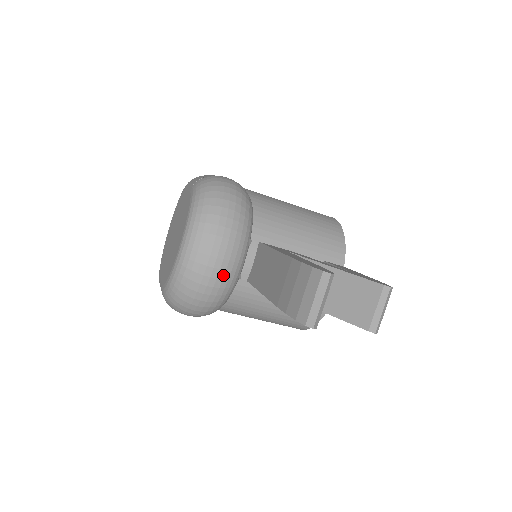
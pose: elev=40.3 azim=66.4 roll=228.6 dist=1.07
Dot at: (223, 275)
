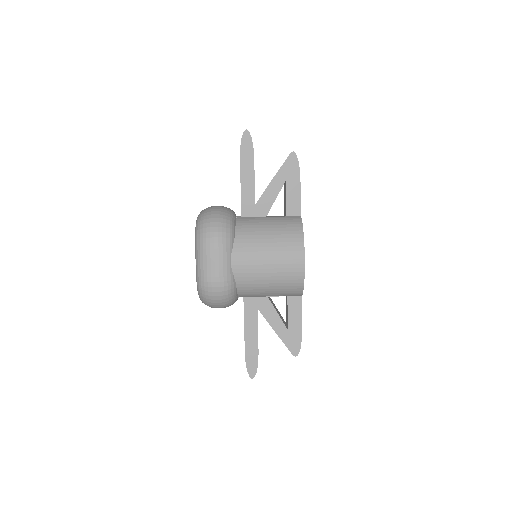
Dot at: (223, 207)
